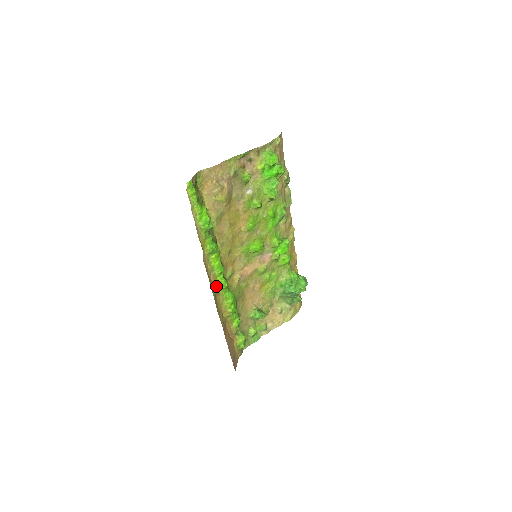
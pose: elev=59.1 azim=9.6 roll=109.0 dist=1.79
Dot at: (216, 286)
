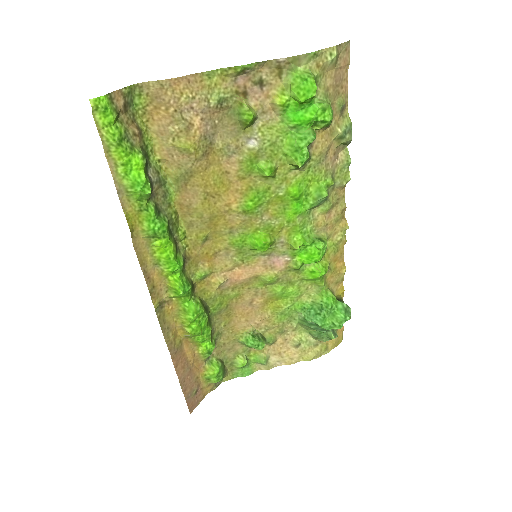
Dot at: (166, 289)
